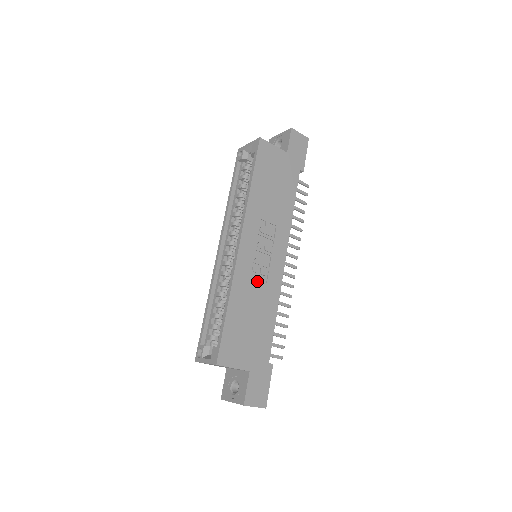
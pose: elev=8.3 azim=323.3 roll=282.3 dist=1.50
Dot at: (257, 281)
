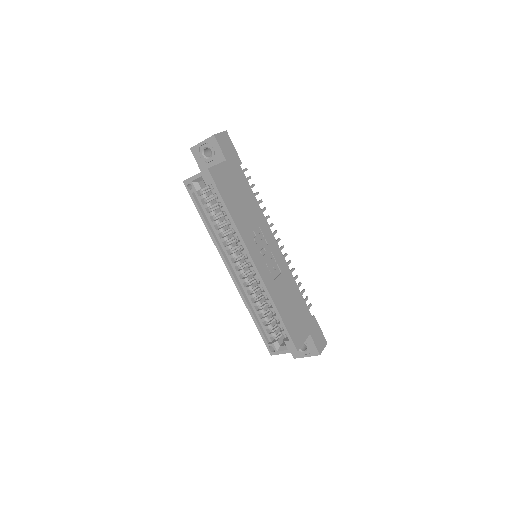
Dot at: (277, 277)
